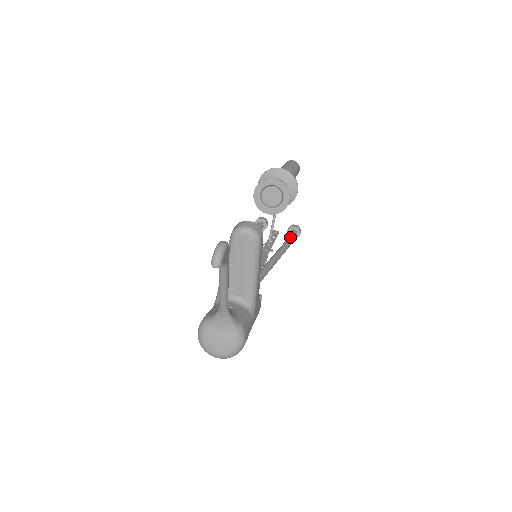
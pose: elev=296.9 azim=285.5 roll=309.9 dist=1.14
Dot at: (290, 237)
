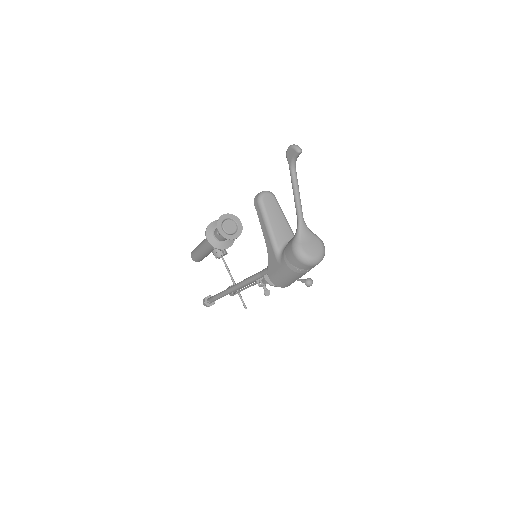
Dot at: occluded
